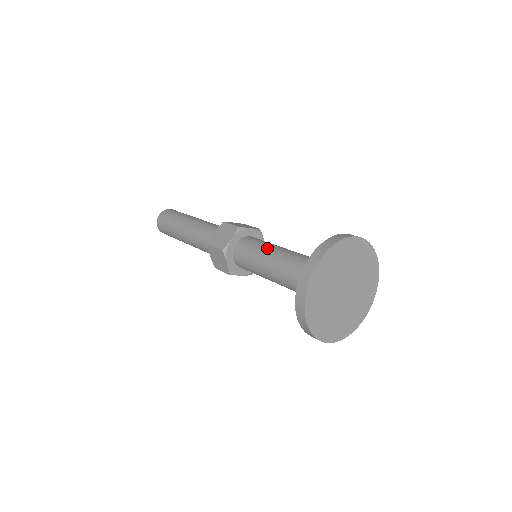
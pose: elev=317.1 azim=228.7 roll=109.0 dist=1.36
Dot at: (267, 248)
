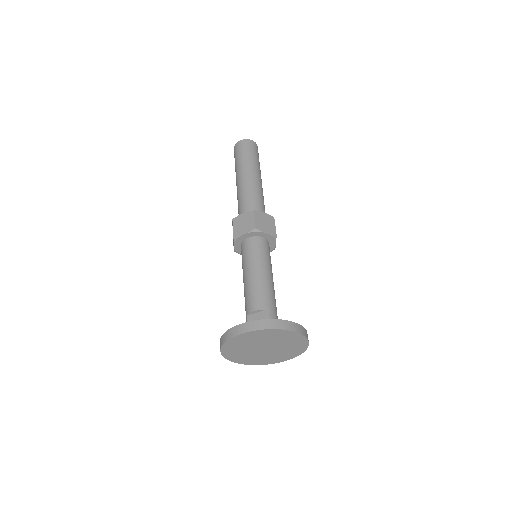
Dot at: (256, 266)
